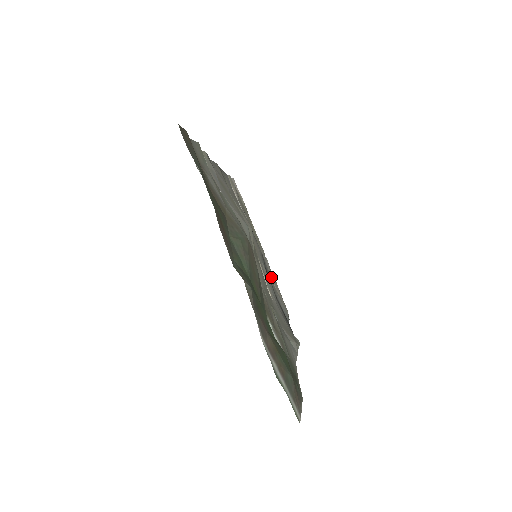
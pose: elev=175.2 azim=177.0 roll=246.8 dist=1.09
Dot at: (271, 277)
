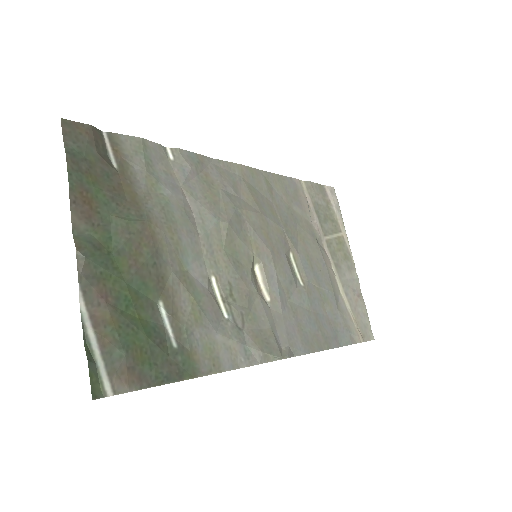
Dot at: (347, 294)
